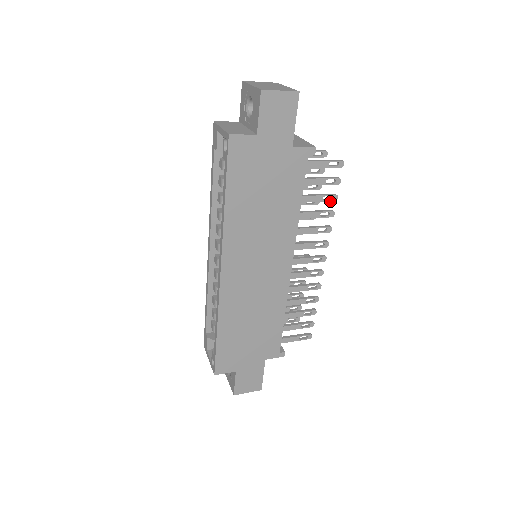
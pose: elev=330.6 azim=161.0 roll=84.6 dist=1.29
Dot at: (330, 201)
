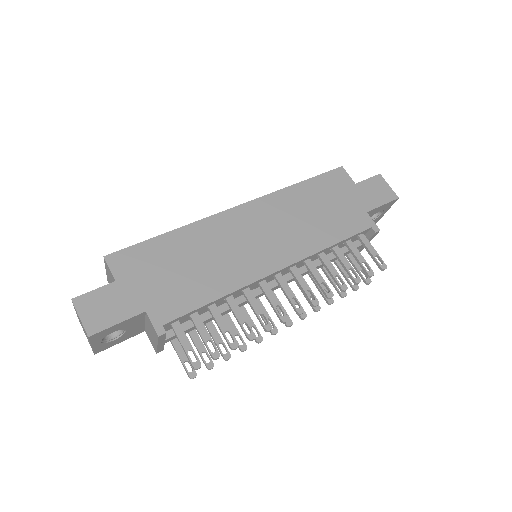
Dot at: (352, 277)
